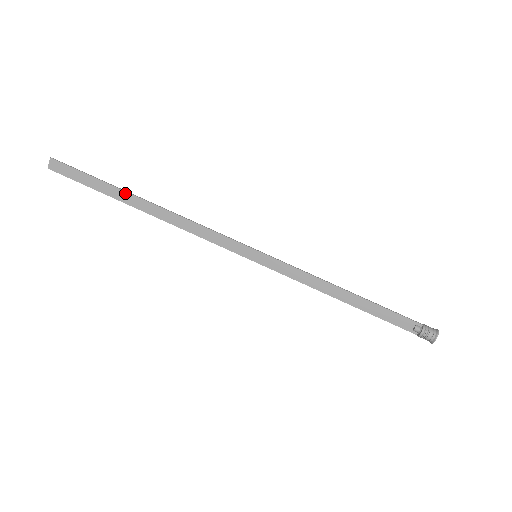
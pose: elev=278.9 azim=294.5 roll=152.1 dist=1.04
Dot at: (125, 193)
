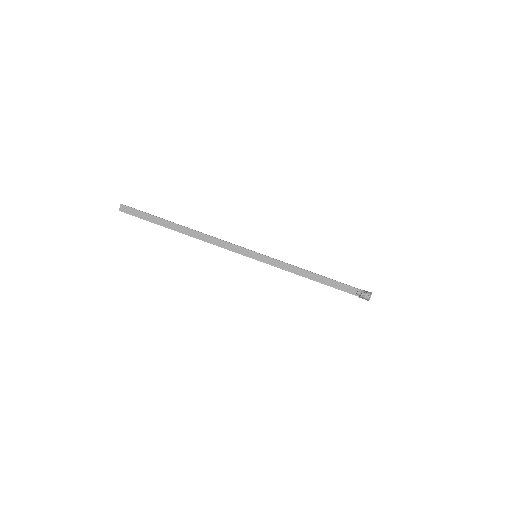
Dot at: (170, 223)
